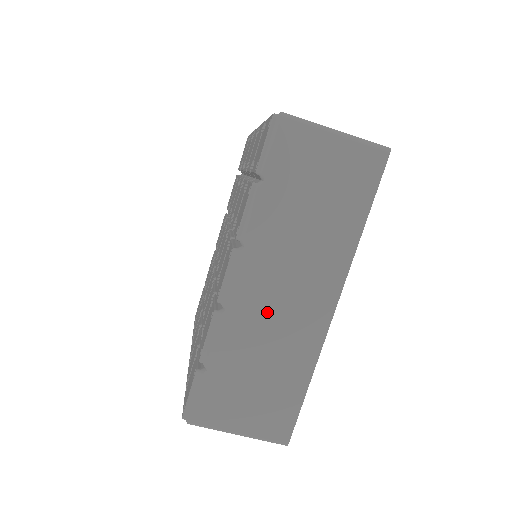
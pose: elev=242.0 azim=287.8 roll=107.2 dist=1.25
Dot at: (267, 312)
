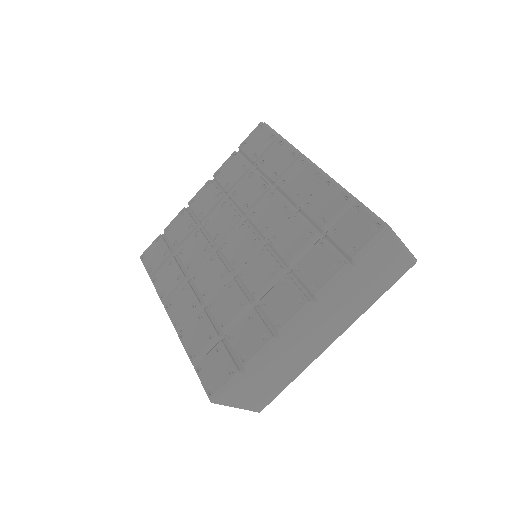
Dot at: (301, 341)
